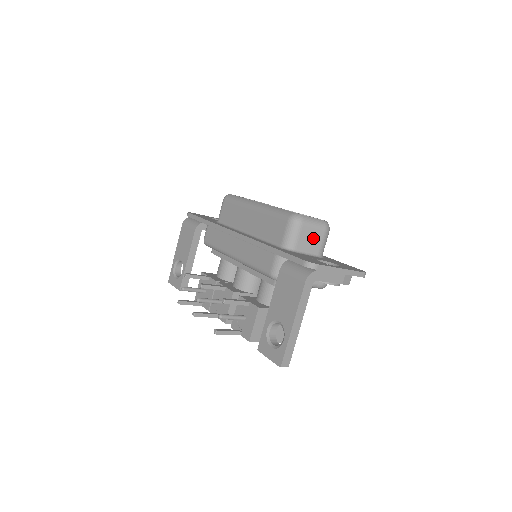
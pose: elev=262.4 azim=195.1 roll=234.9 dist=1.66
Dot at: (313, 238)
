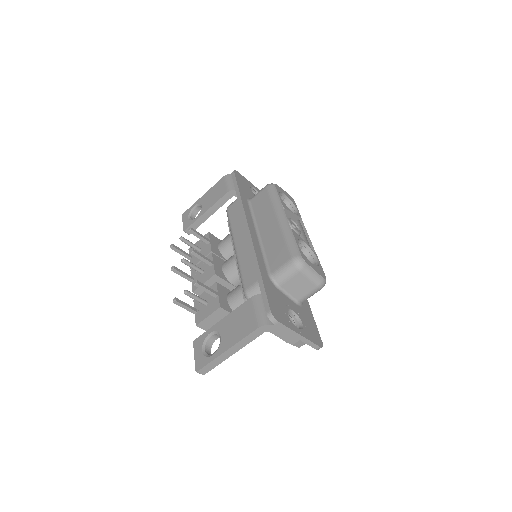
Dot at: (302, 286)
